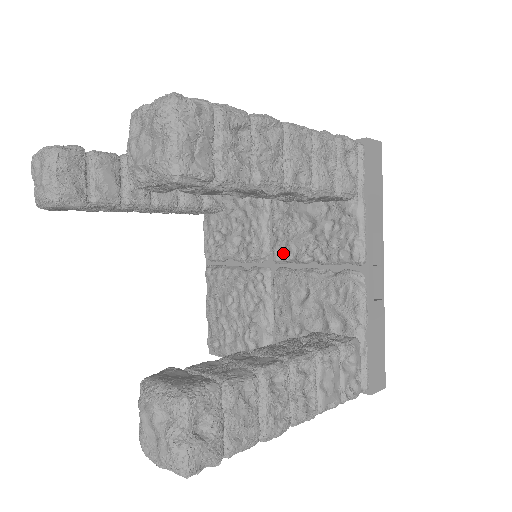
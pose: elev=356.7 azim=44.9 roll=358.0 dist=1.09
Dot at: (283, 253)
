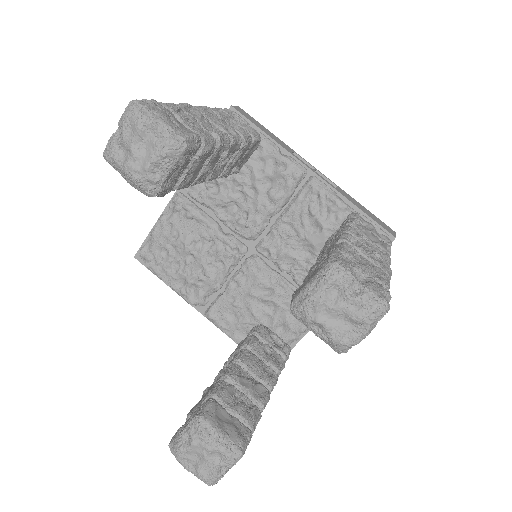
Dot at: (271, 253)
